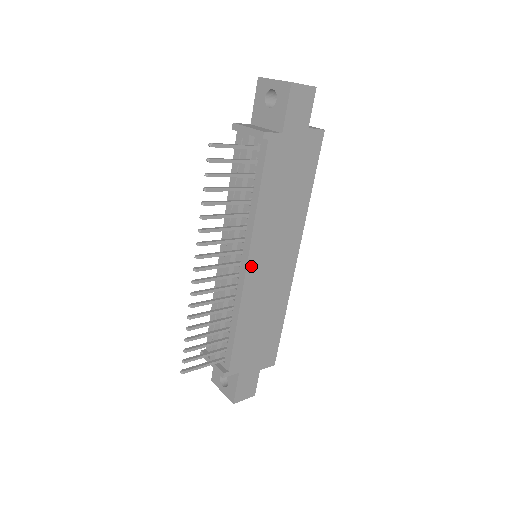
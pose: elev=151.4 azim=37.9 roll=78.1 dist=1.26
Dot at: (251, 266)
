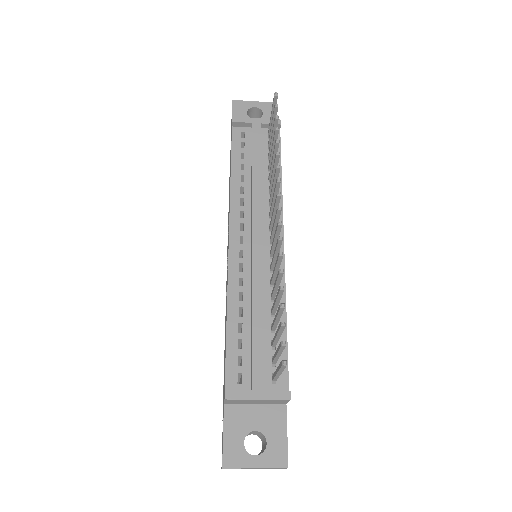
Dot at: (283, 244)
